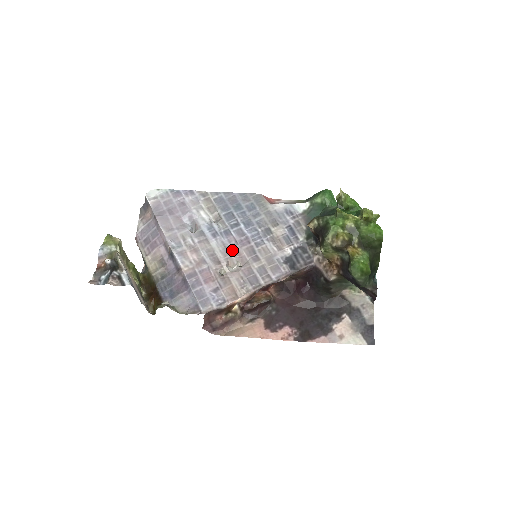
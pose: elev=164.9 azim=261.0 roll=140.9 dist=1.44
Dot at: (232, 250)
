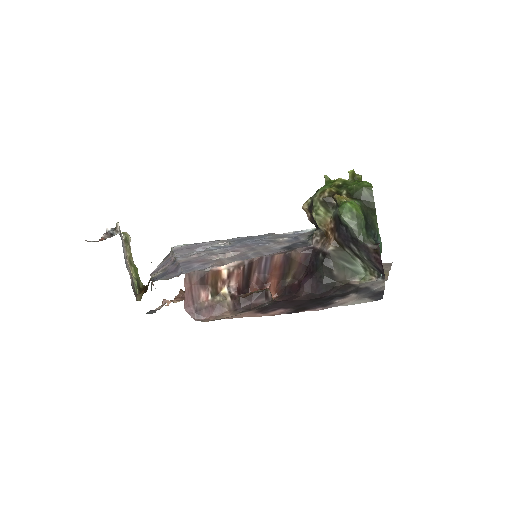
Dot at: (232, 250)
